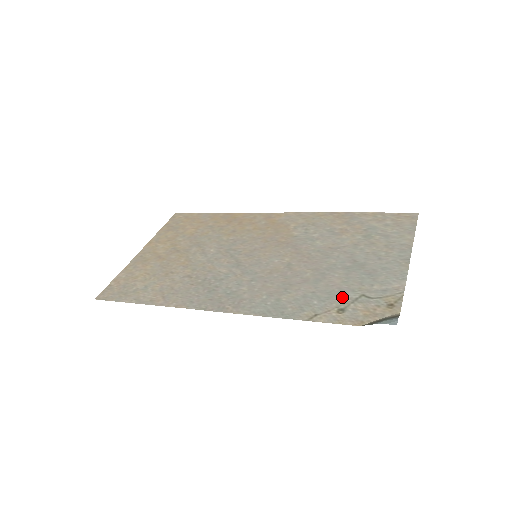
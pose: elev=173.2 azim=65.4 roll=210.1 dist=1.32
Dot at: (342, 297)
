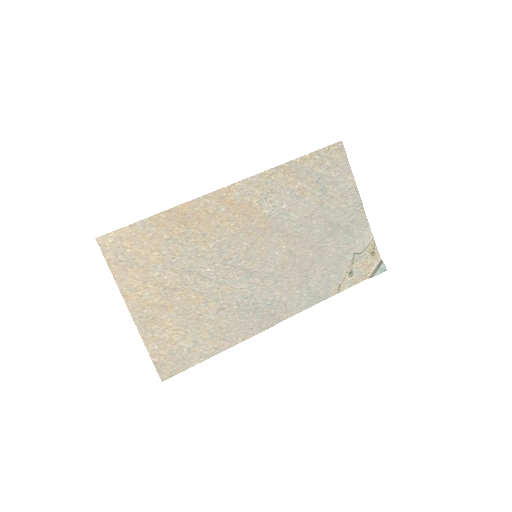
Dot at: (345, 263)
